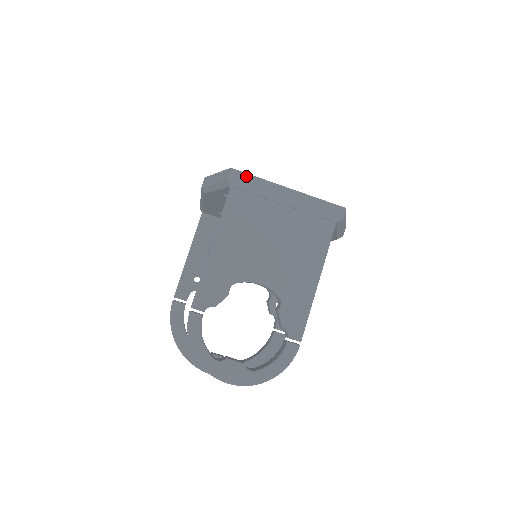
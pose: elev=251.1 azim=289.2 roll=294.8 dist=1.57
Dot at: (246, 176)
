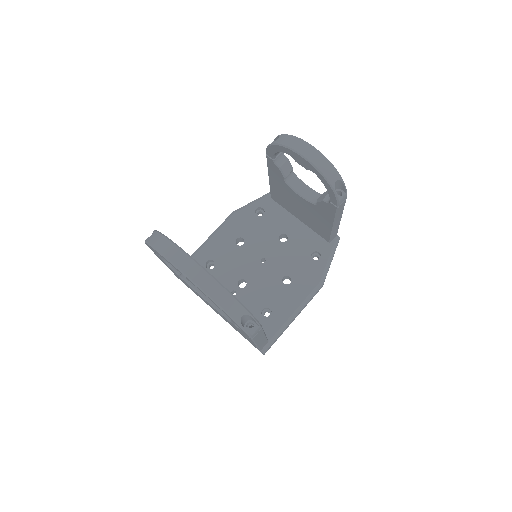
Dot at: occluded
